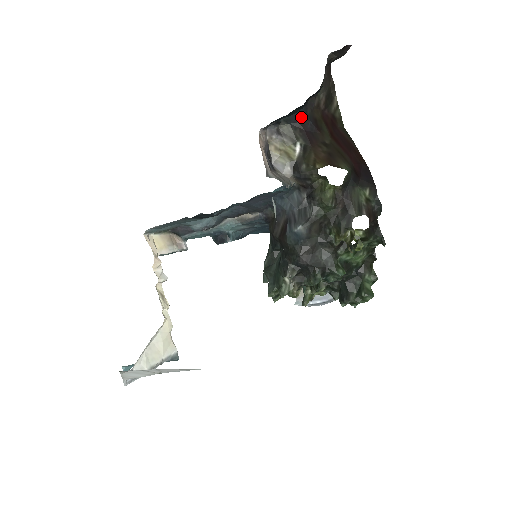
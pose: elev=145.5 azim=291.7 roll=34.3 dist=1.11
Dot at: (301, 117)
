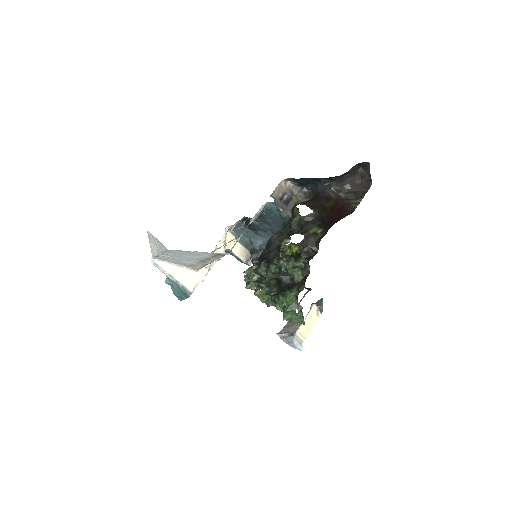
Dot at: (320, 189)
